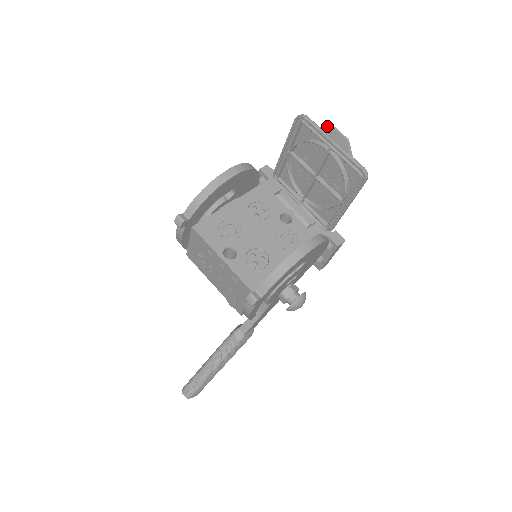
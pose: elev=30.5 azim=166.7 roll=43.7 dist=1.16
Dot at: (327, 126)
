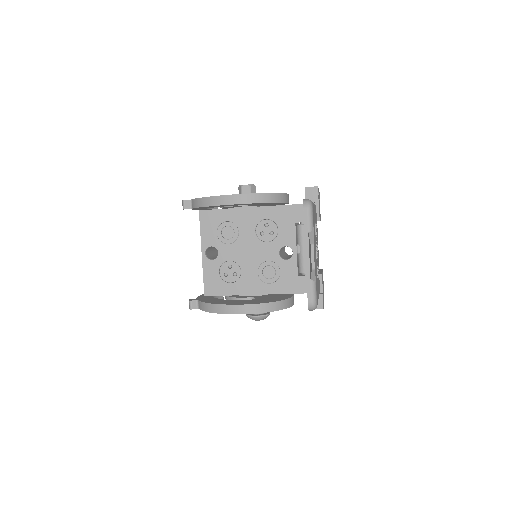
Dot at: (313, 237)
